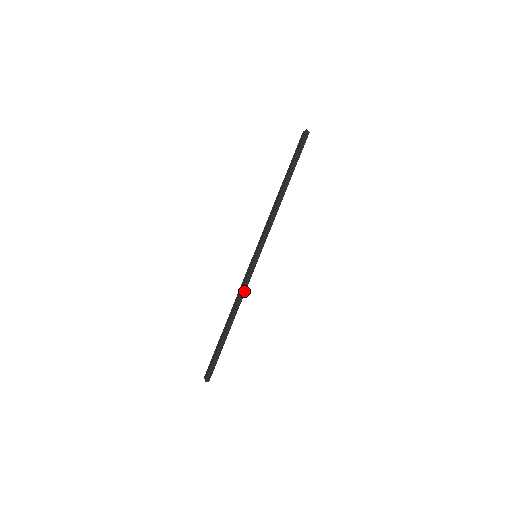
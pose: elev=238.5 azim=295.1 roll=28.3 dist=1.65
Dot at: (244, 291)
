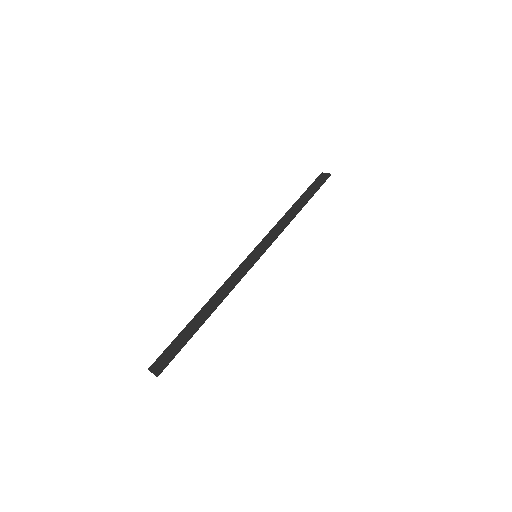
Dot at: occluded
